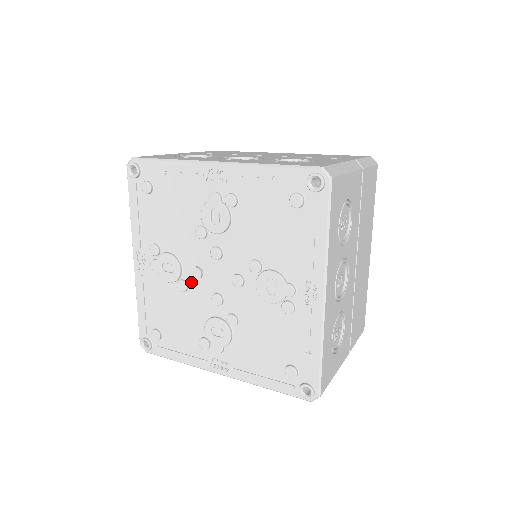
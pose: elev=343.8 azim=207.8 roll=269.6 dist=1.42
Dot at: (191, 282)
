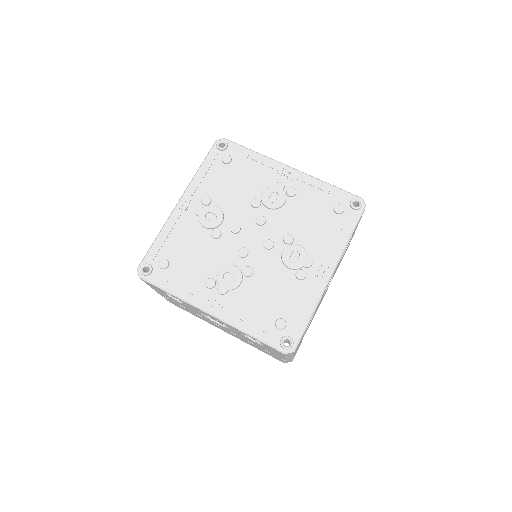
Dot at: (225, 234)
